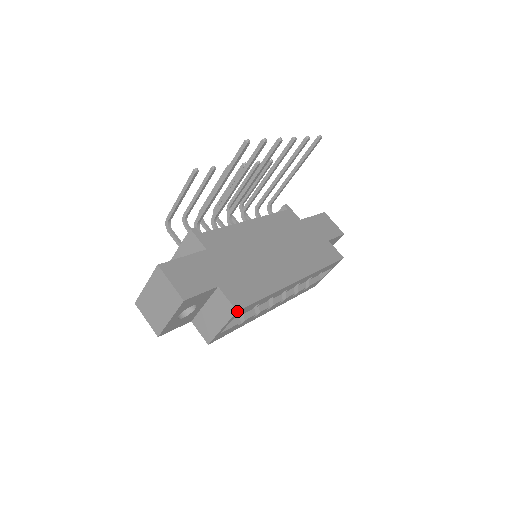
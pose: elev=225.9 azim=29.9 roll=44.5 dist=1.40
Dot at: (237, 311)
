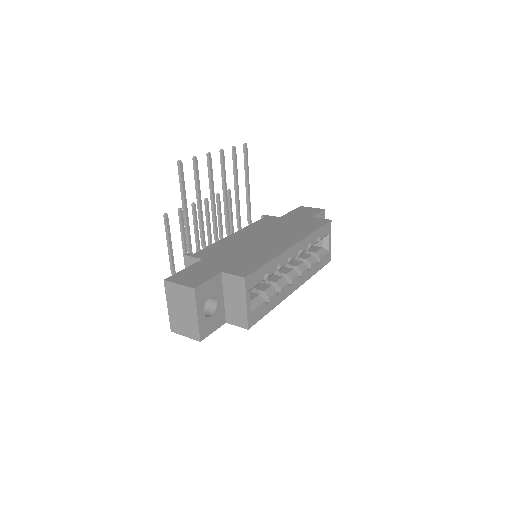
Dot at: (245, 278)
